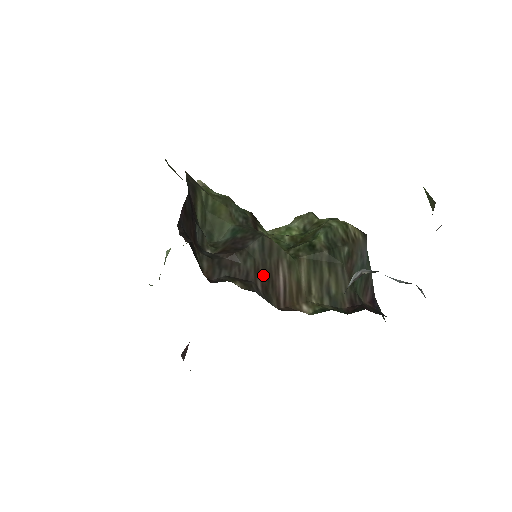
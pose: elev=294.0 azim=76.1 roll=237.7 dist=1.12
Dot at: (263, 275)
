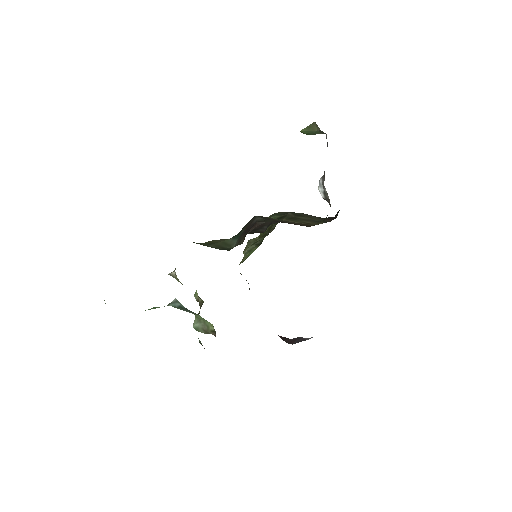
Dot at: (281, 222)
